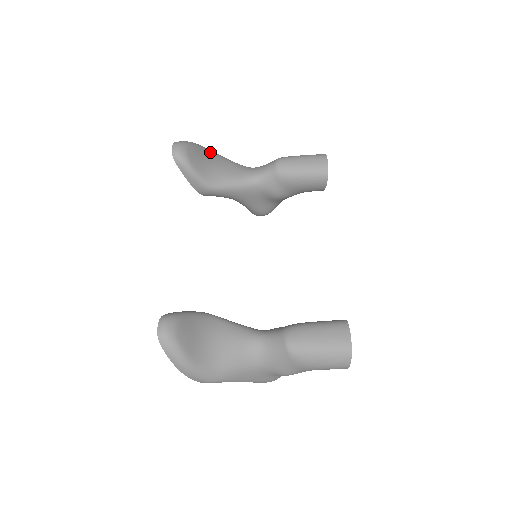
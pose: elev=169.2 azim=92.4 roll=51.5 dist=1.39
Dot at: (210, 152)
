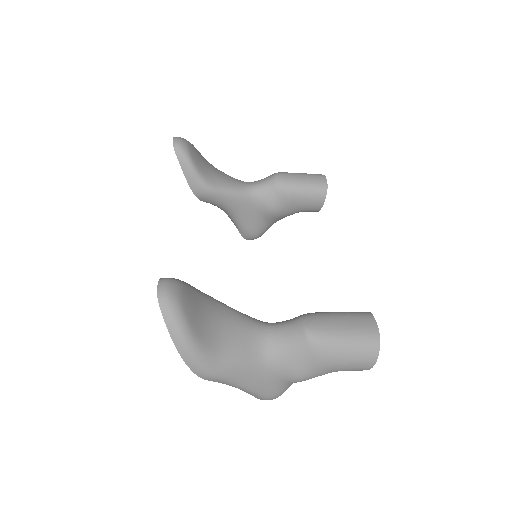
Dot at: (206, 160)
